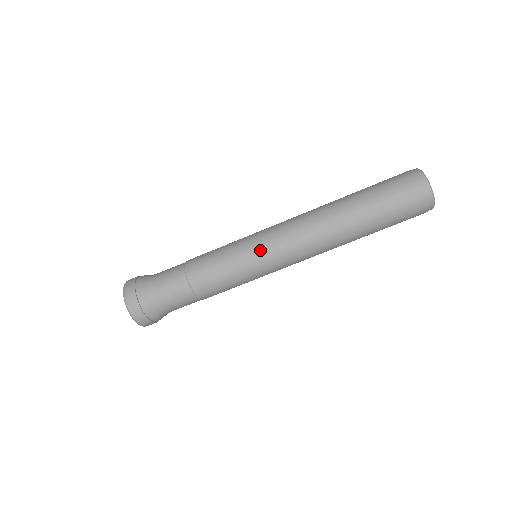
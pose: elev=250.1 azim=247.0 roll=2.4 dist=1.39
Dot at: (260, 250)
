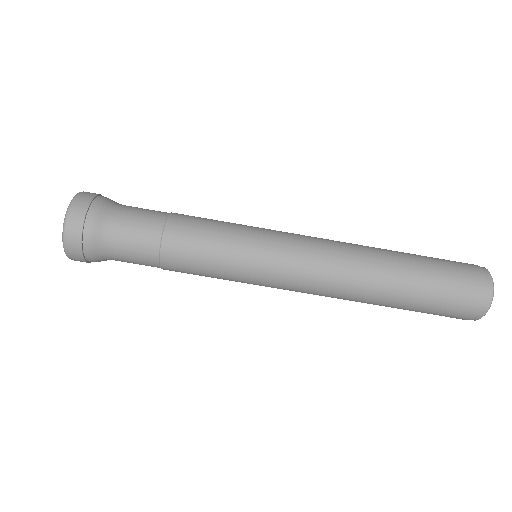
Dot at: (268, 264)
